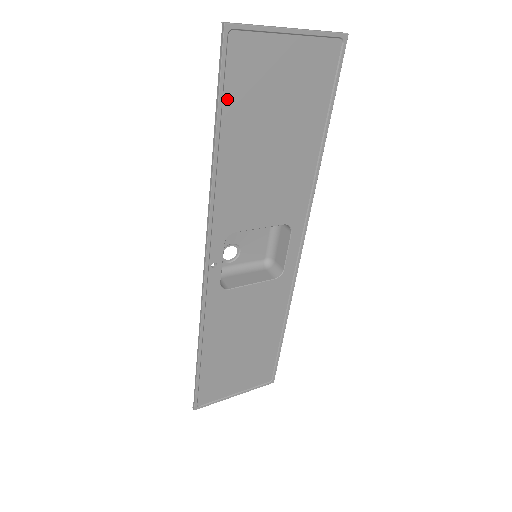
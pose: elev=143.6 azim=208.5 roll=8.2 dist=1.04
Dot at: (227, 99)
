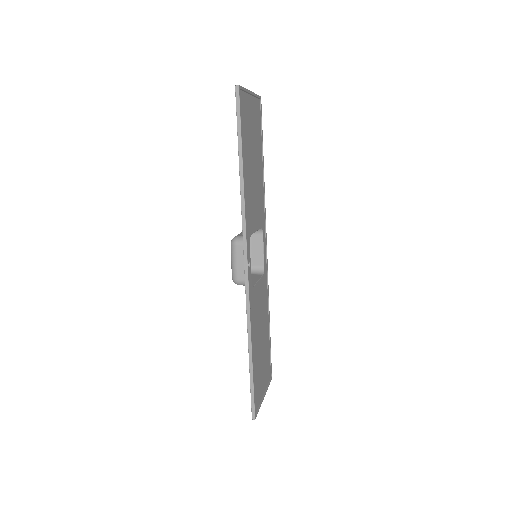
Dot at: (242, 134)
